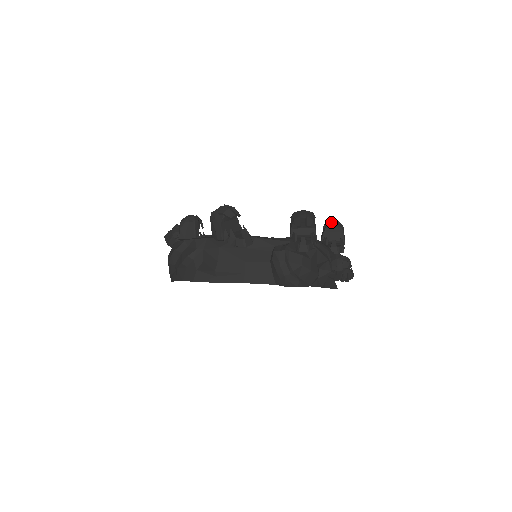
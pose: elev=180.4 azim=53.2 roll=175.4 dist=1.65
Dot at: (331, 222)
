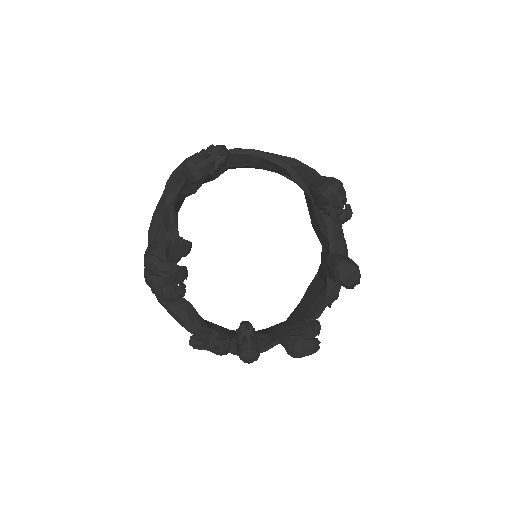
Dot at: (340, 208)
